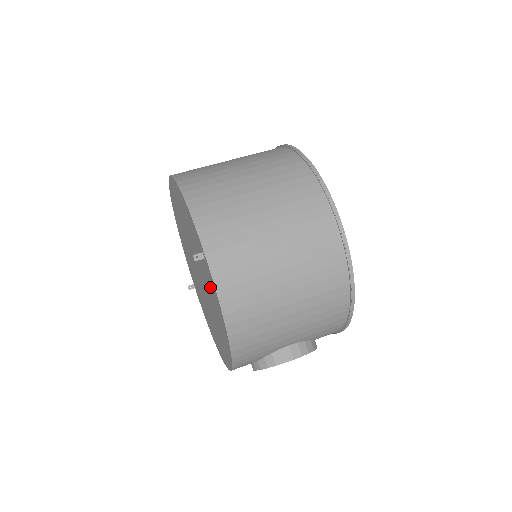
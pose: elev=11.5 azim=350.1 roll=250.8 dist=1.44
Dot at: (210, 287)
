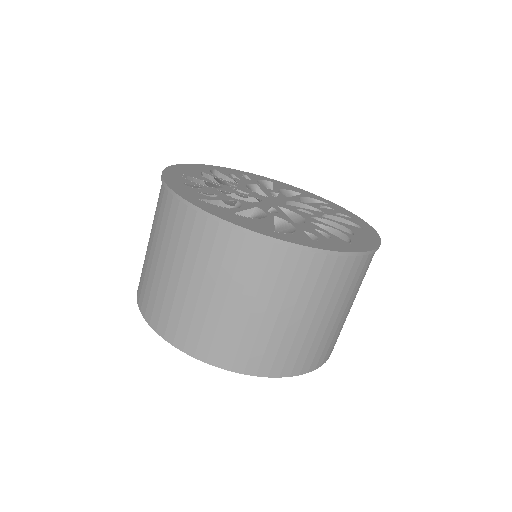
Dot at: occluded
